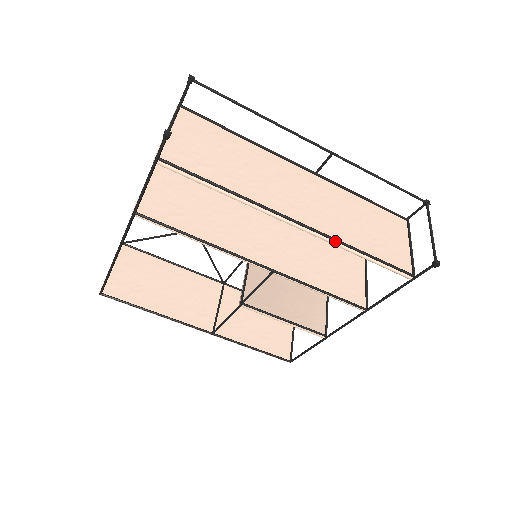
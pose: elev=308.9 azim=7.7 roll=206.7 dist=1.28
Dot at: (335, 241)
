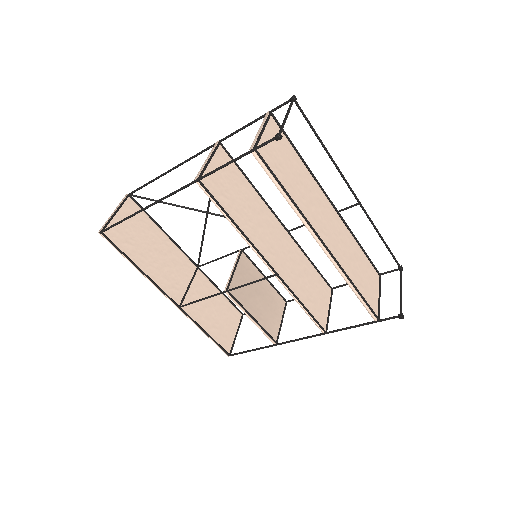
Dot at: (342, 270)
